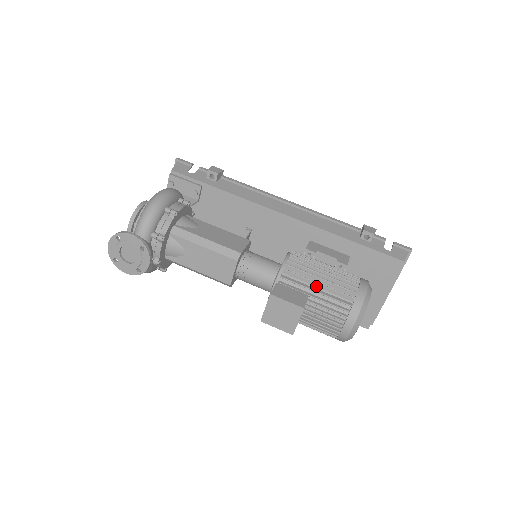
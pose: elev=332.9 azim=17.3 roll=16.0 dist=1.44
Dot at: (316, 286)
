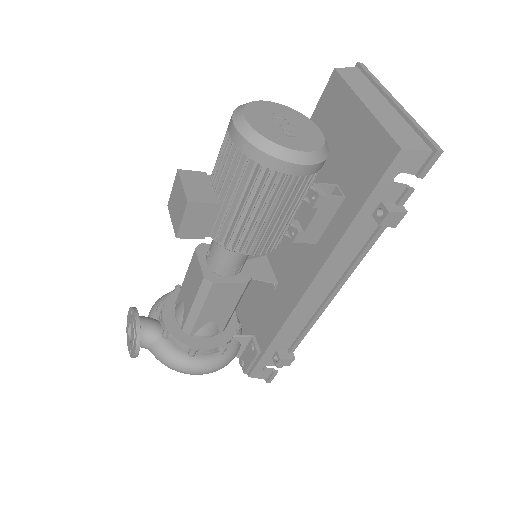
Dot at: occluded
